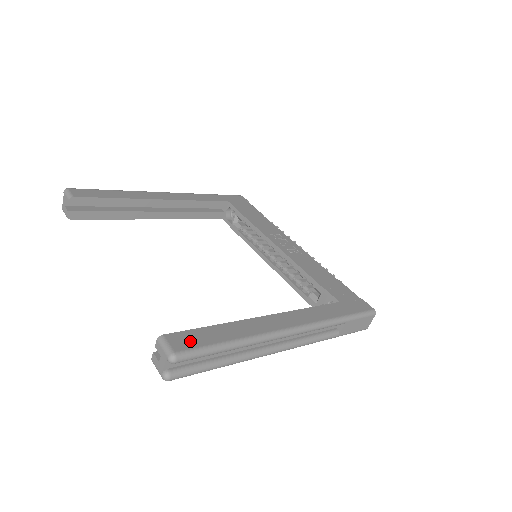
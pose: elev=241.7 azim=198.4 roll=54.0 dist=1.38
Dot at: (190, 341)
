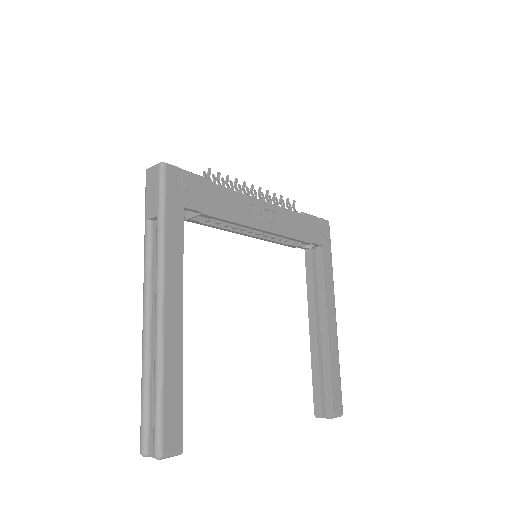
Dot at: (338, 399)
